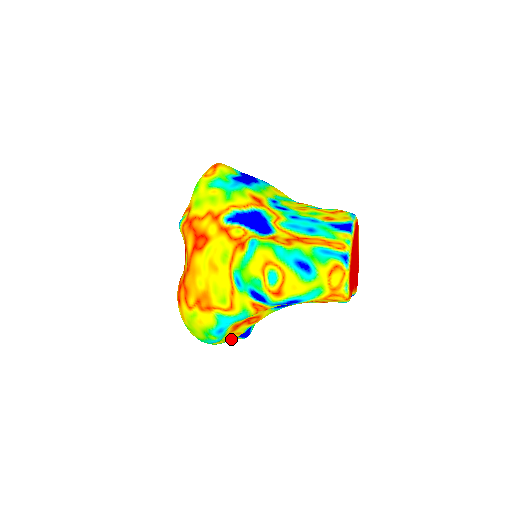
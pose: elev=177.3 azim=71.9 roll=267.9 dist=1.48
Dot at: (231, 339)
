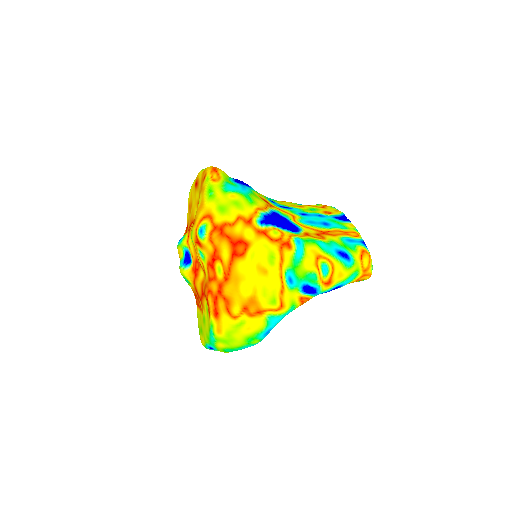
Dot at: occluded
